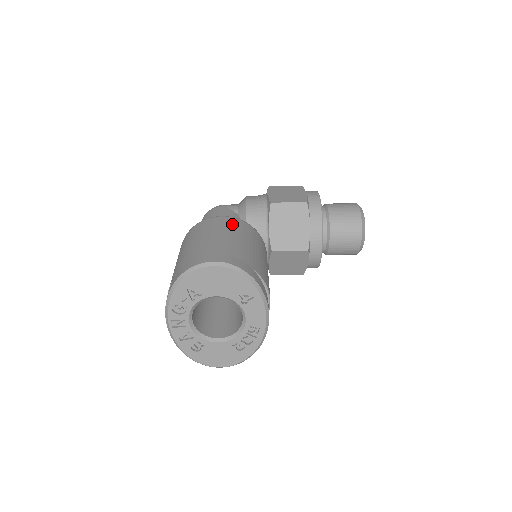
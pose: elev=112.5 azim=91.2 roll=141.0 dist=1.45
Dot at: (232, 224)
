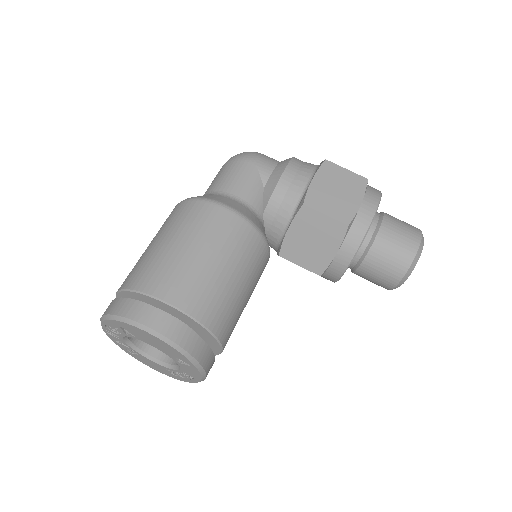
Dot at: (229, 232)
